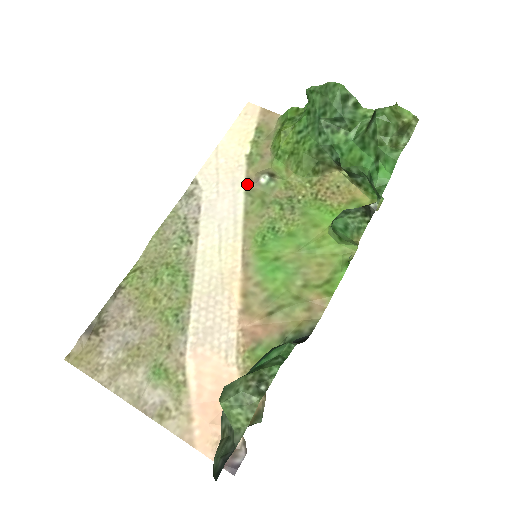
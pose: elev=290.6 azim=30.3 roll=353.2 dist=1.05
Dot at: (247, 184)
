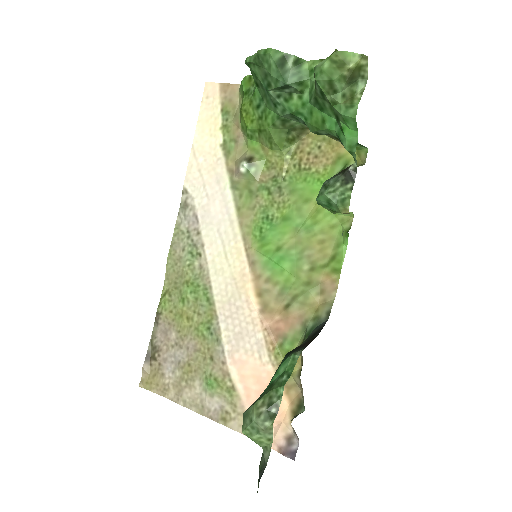
Dot at: (230, 177)
